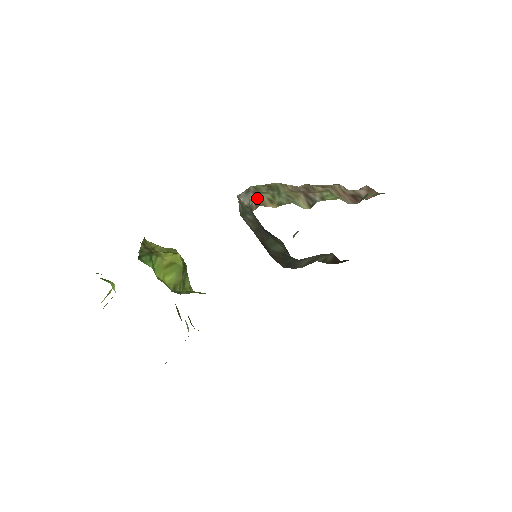
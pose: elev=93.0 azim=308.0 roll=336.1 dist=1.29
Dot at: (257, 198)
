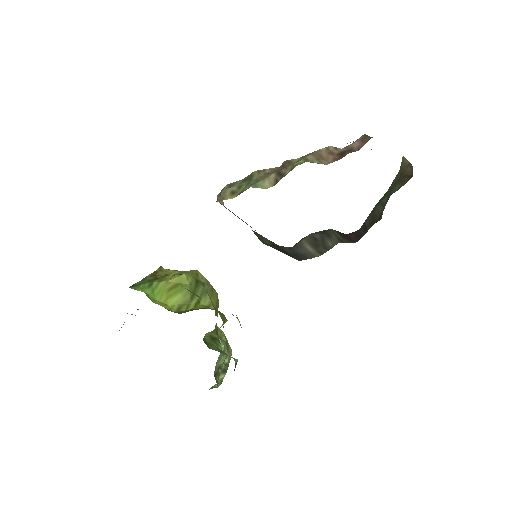
Dot at: (220, 195)
